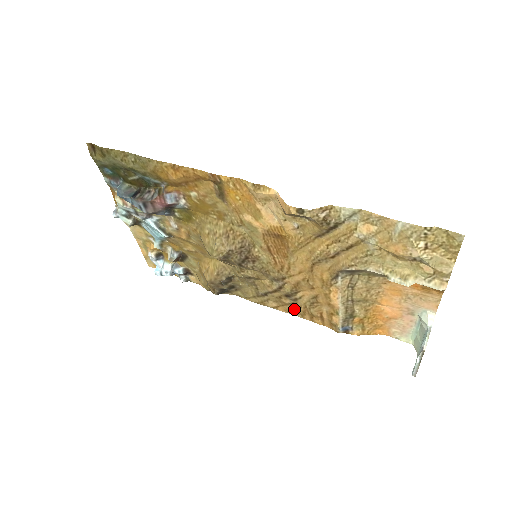
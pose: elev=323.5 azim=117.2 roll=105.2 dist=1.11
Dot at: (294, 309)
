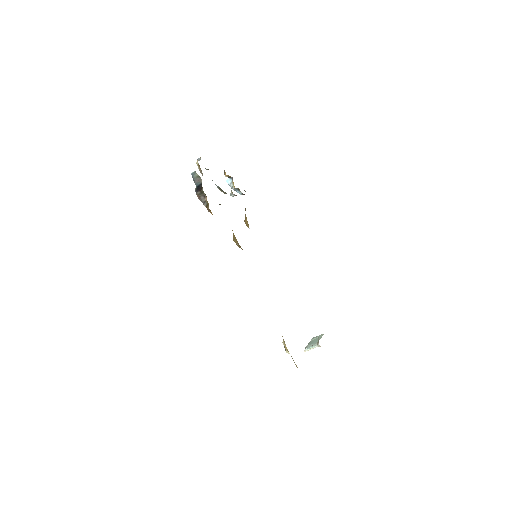
Dot at: occluded
